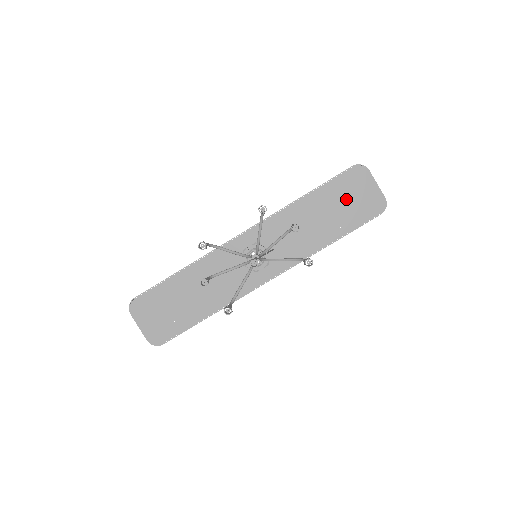
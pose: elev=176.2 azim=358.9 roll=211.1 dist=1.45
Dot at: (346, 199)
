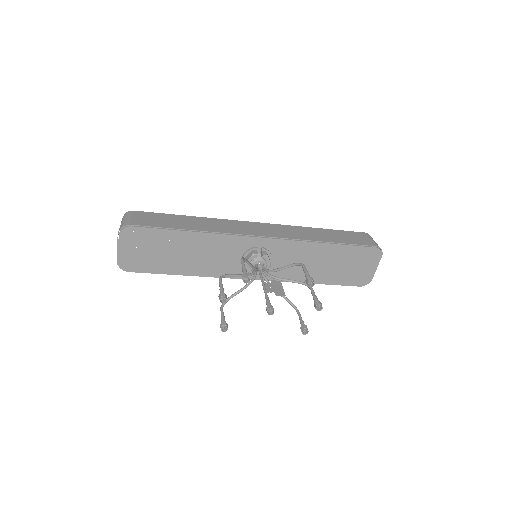
Dot at: (351, 264)
